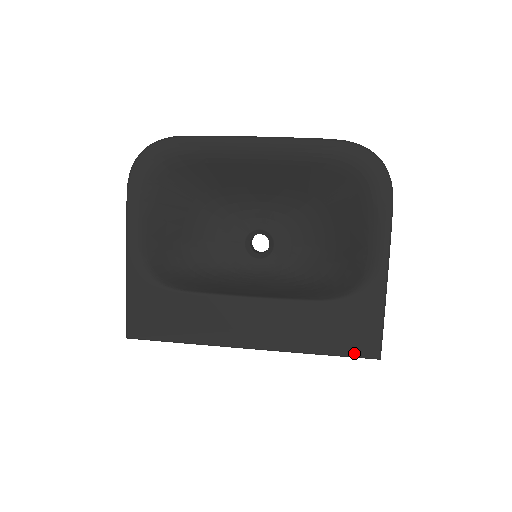
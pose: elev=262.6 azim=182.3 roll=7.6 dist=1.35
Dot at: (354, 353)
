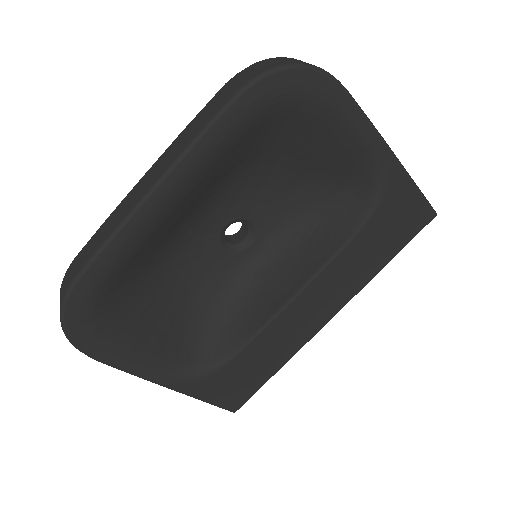
Dot at: (414, 234)
